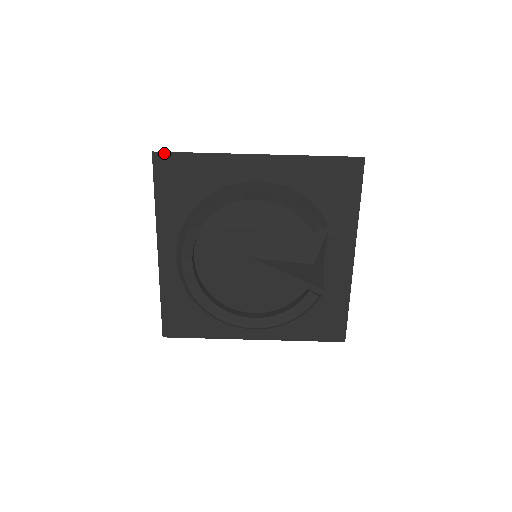
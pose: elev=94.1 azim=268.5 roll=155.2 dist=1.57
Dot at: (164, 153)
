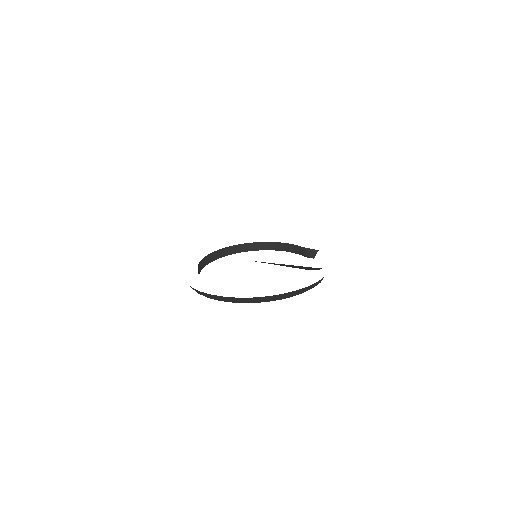
Dot at: occluded
